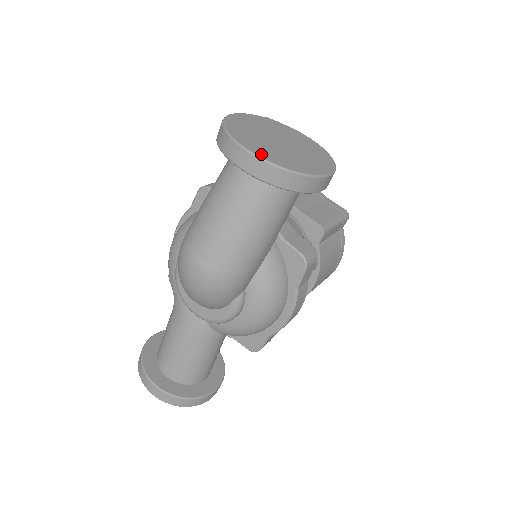
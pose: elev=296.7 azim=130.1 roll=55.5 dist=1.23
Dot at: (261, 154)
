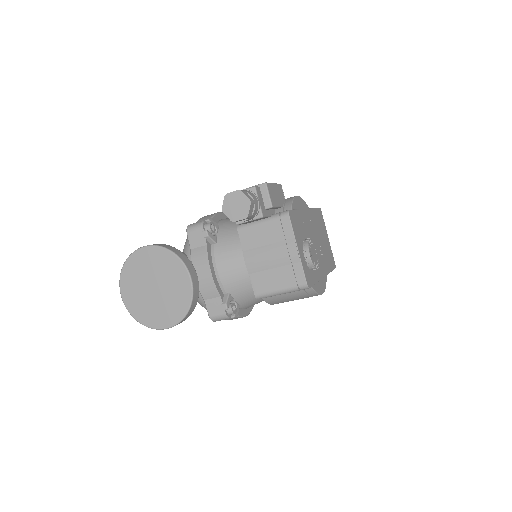
Dot at: (127, 302)
